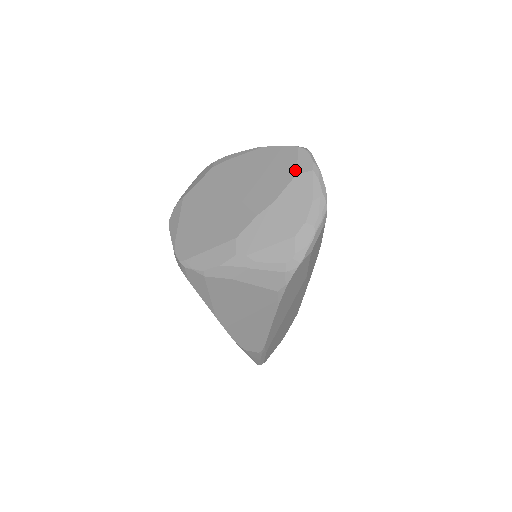
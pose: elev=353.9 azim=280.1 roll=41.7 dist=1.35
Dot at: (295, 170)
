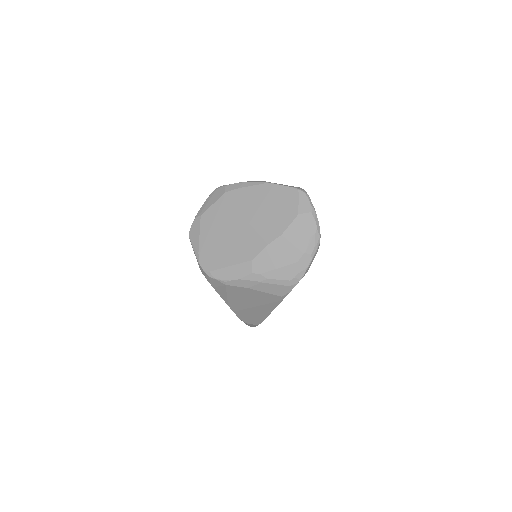
Dot at: (297, 210)
